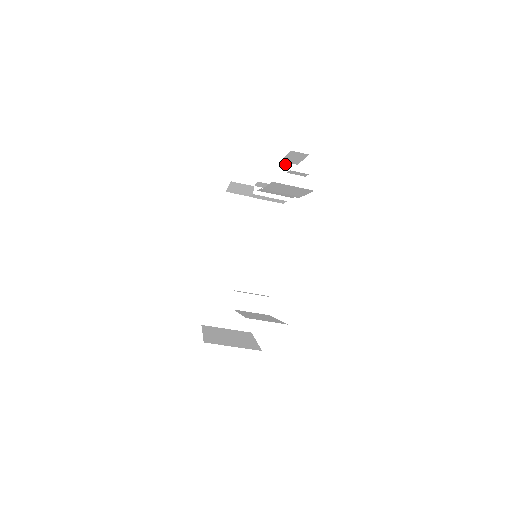
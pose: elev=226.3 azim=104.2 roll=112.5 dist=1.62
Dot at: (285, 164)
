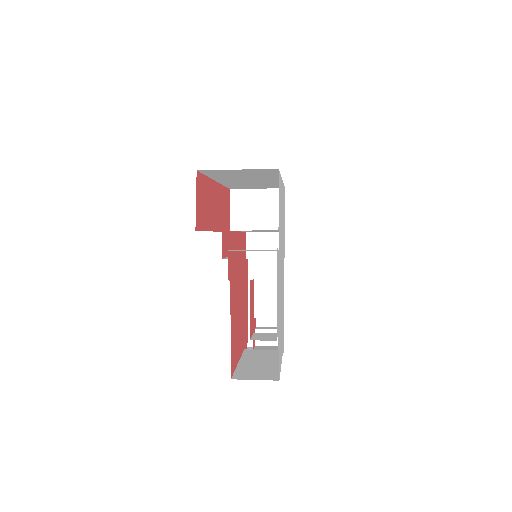
Dot at: occluded
